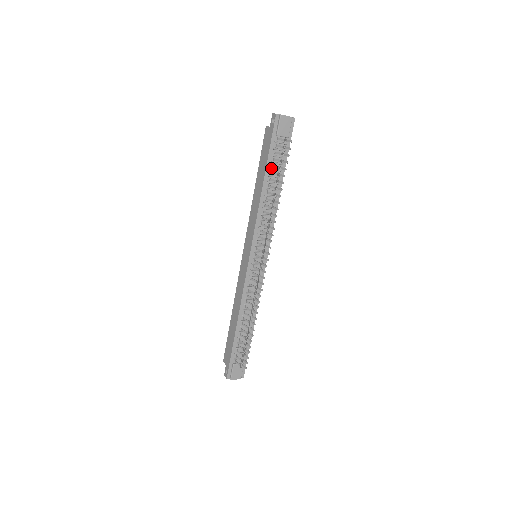
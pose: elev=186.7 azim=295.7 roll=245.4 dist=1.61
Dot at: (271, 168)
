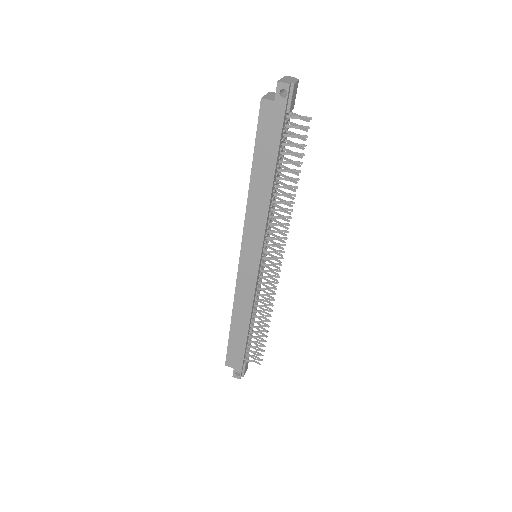
Dot at: (280, 156)
